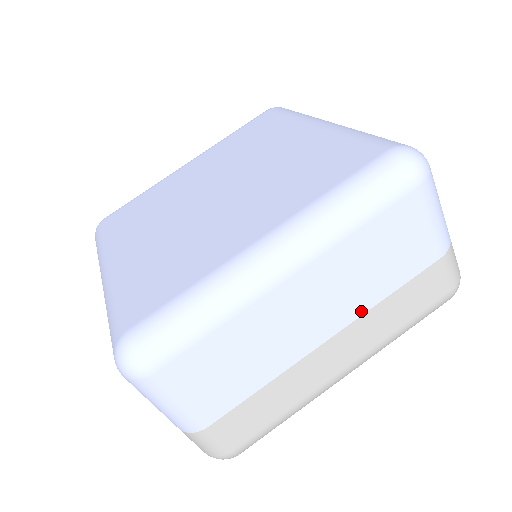
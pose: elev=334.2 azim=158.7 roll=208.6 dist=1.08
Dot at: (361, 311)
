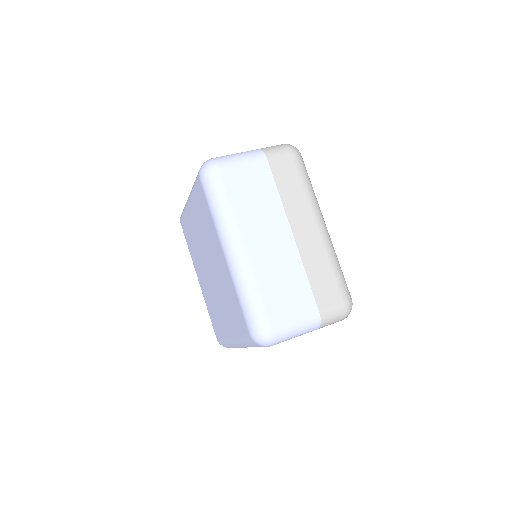
Dot at: occluded
